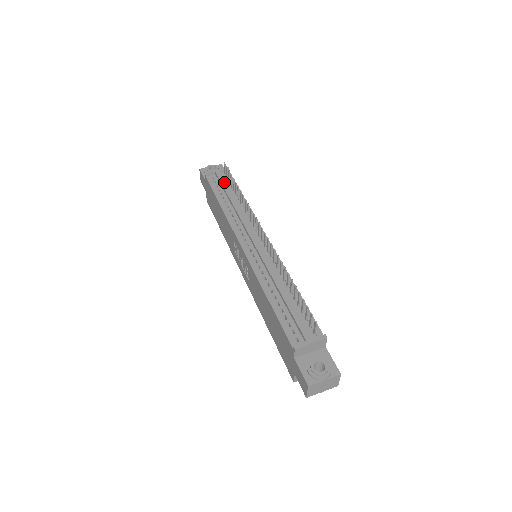
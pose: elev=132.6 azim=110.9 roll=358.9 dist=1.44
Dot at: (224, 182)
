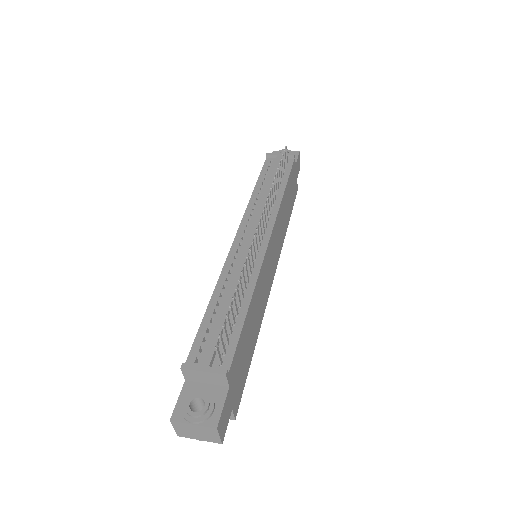
Dot at: (276, 167)
